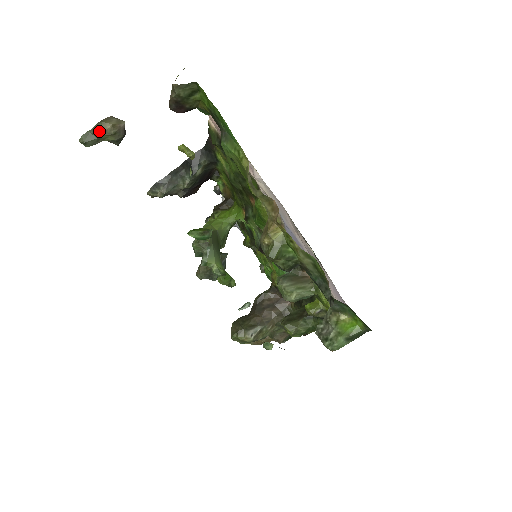
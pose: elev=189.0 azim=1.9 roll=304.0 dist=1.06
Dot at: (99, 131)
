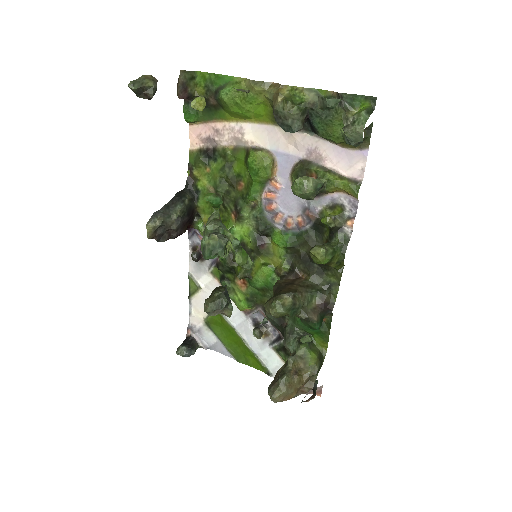
Dot at: (143, 78)
